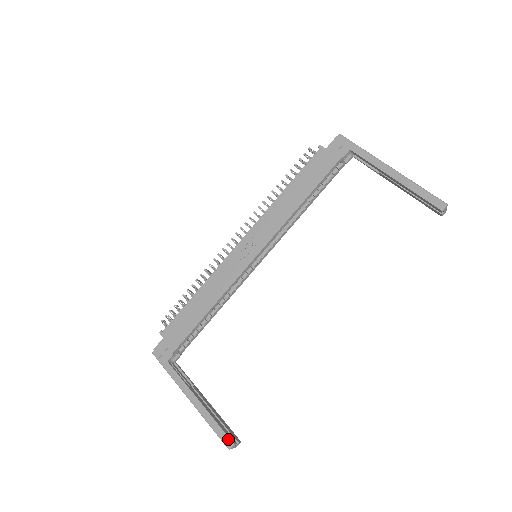
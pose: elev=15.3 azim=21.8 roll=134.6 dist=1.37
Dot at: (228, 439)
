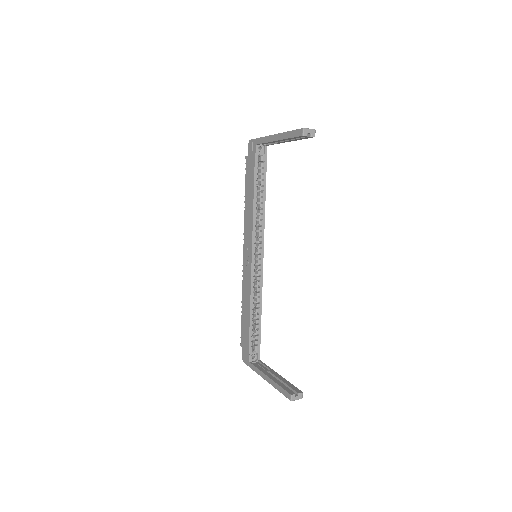
Dot at: (287, 393)
